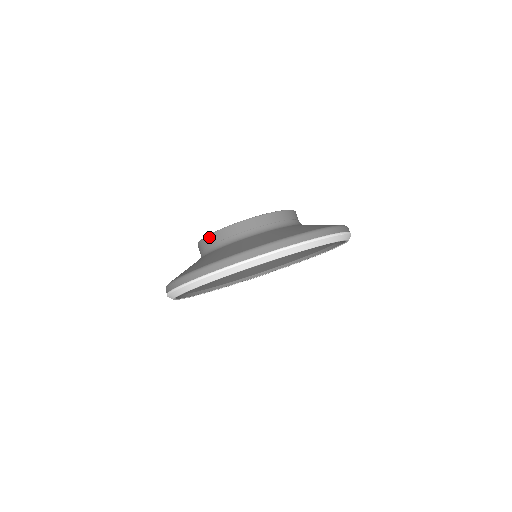
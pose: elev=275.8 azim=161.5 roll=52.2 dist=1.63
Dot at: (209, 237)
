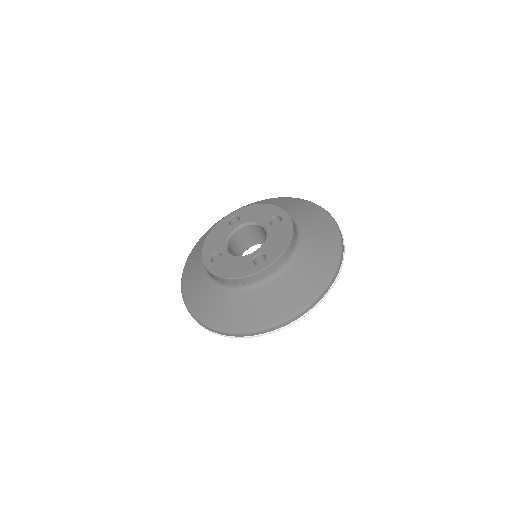
Dot at: (204, 244)
